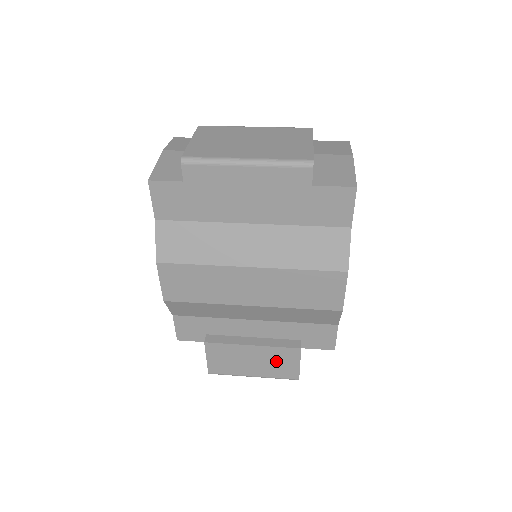
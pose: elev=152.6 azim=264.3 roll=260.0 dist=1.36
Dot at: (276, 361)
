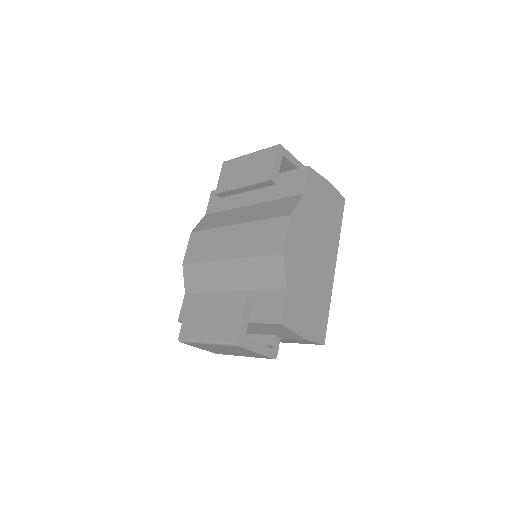
Dot at: (226, 316)
